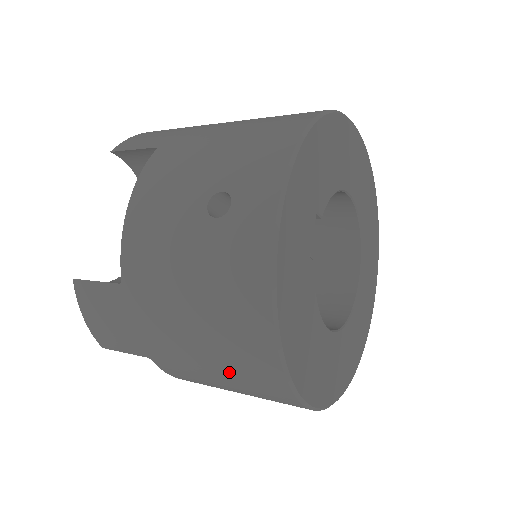
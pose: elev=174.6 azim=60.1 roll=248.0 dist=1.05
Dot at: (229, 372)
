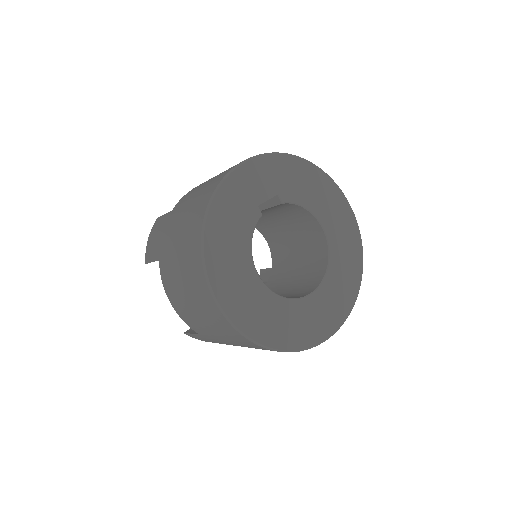
Dot at: (183, 250)
